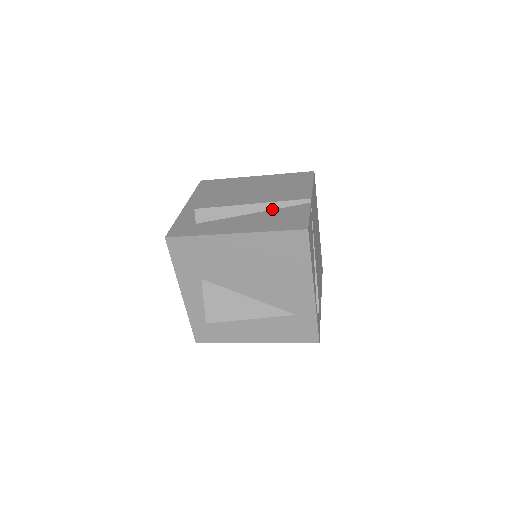
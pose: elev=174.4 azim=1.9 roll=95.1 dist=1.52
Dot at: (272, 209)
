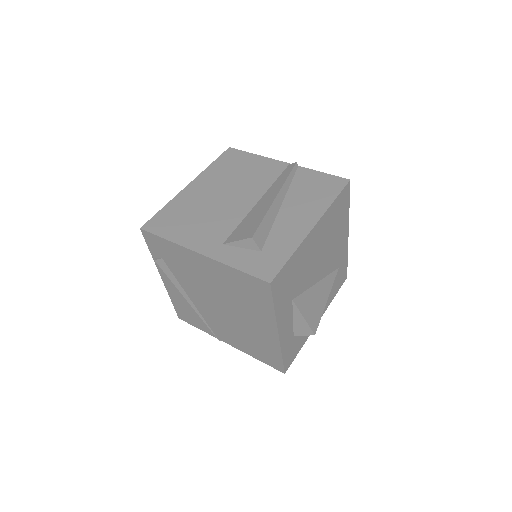
Dot at: (287, 191)
